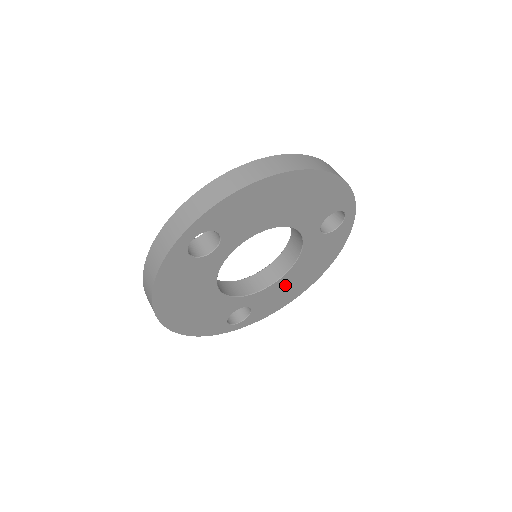
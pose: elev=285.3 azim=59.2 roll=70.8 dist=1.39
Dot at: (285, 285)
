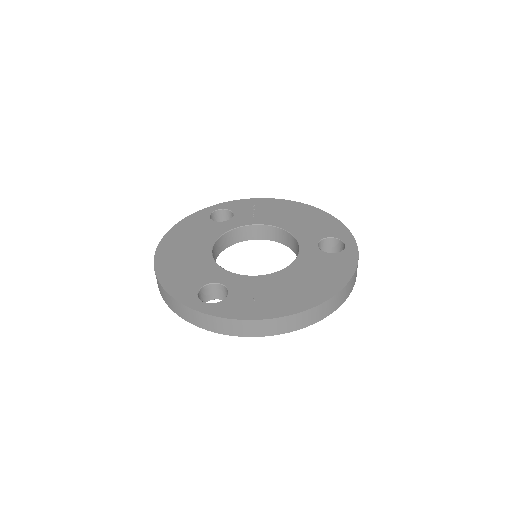
Dot at: occluded
